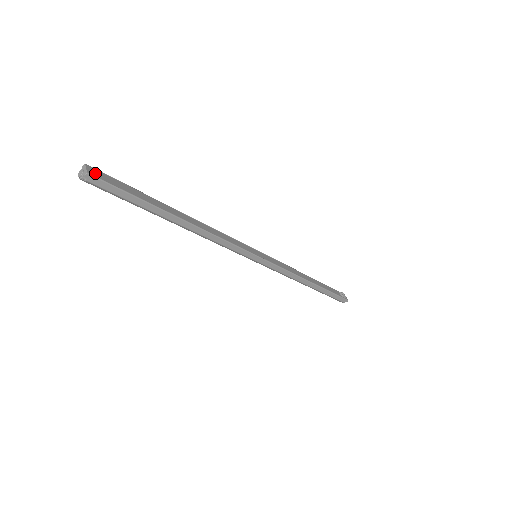
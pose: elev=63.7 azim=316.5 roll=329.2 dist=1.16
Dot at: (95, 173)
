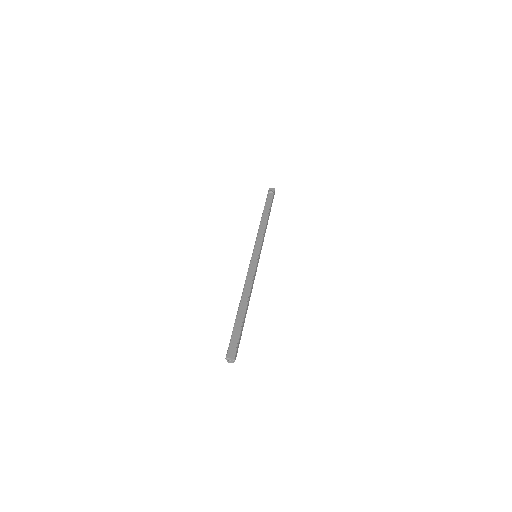
Dot at: (232, 354)
